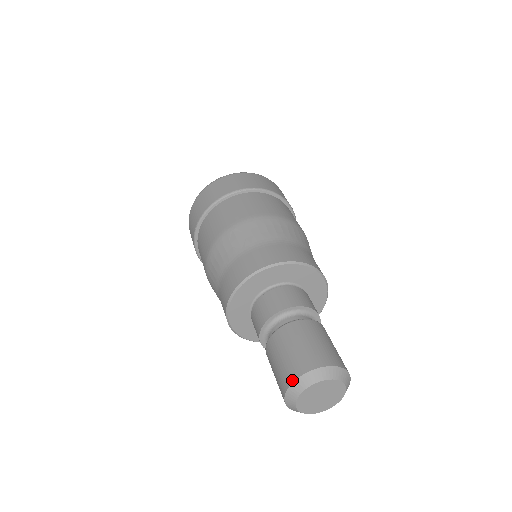
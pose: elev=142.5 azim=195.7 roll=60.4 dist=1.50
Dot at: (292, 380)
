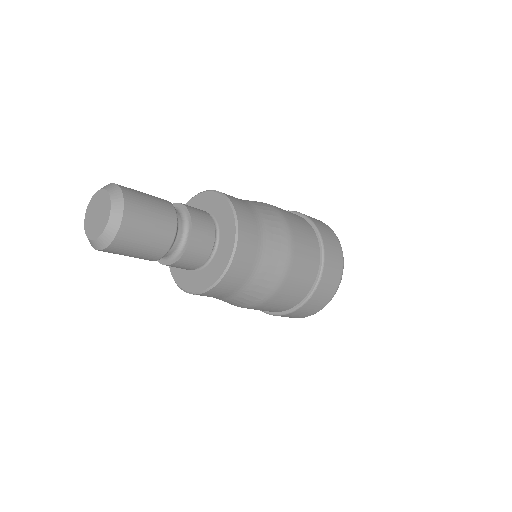
Dot at: occluded
